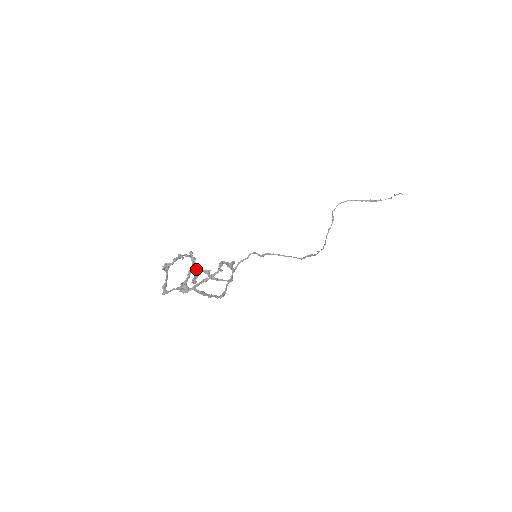
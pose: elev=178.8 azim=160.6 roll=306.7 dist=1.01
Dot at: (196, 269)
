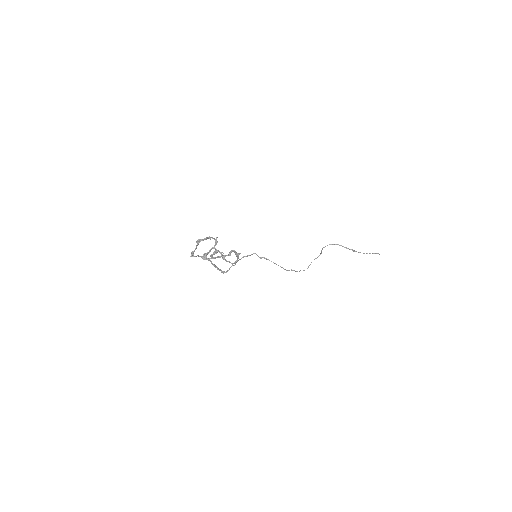
Dot at: (216, 249)
